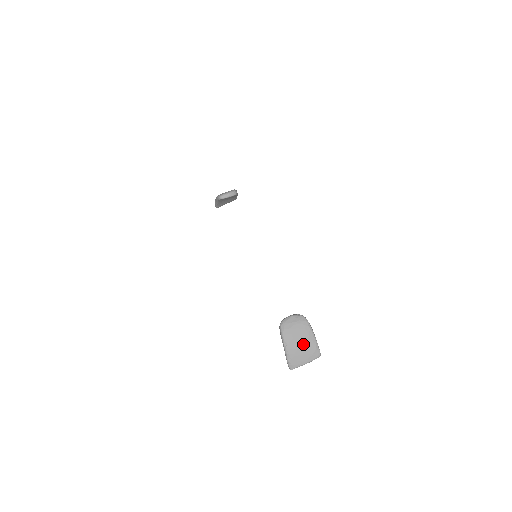
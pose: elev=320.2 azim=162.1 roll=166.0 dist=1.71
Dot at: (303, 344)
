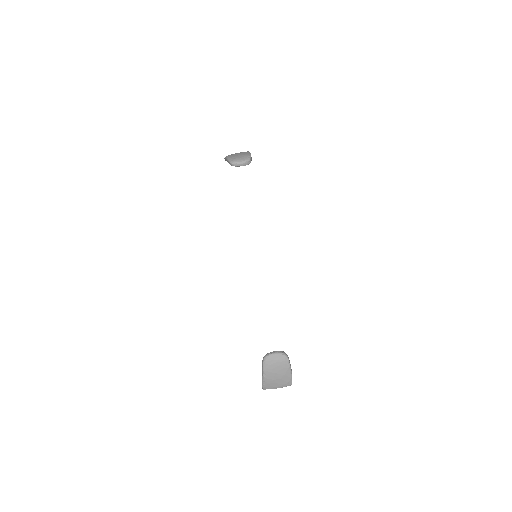
Dot at: (279, 377)
